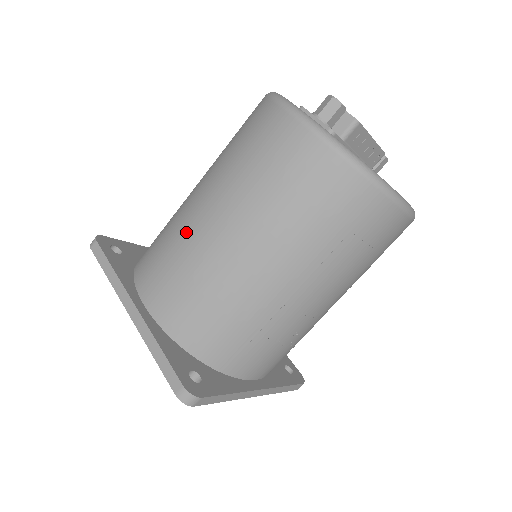
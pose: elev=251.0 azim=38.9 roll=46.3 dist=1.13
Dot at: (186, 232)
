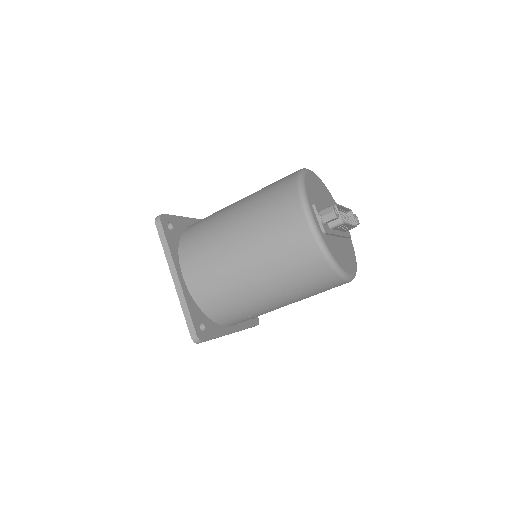
Dot at: (221, 247)
